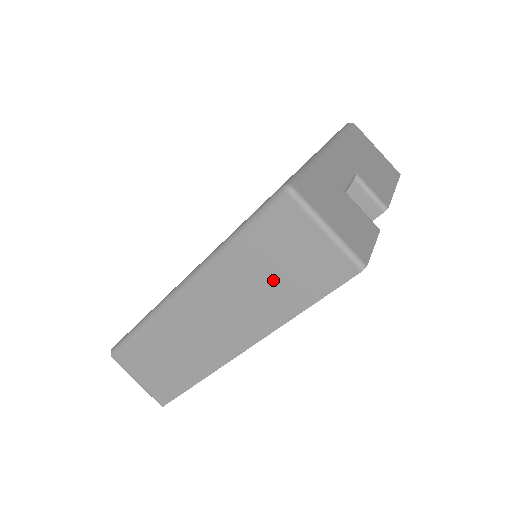
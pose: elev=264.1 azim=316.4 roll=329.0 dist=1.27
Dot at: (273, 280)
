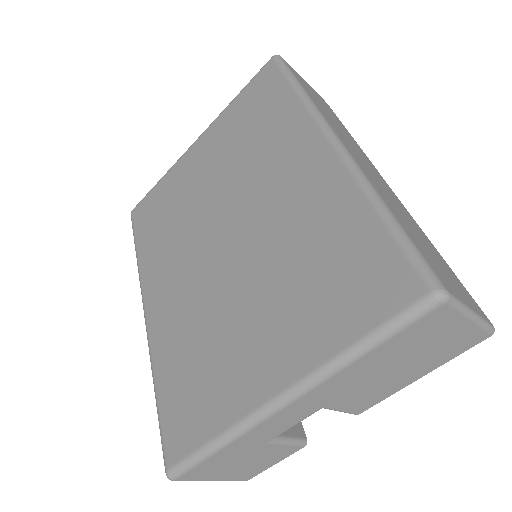
Dot at: occluded
